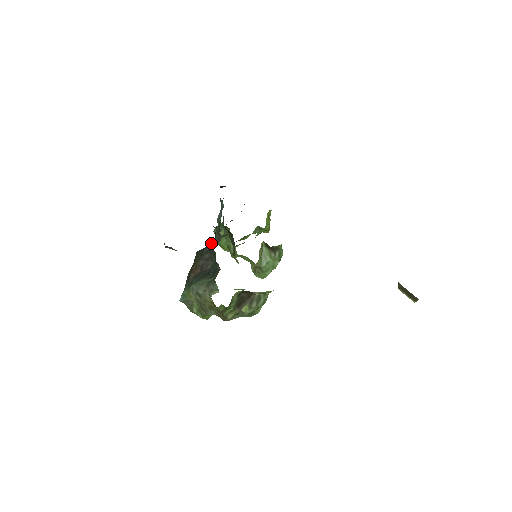
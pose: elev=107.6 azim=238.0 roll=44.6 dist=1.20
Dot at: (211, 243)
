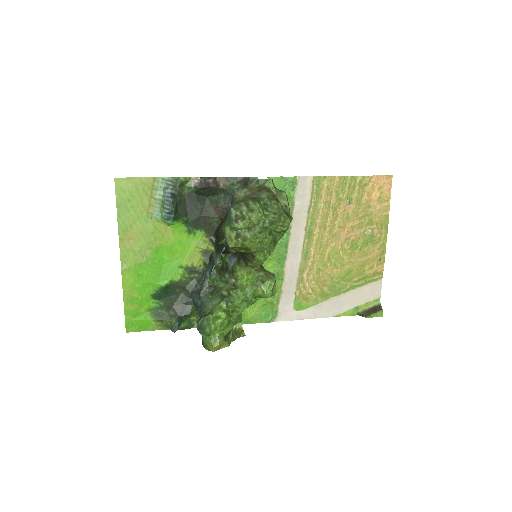
Dot at: occluded
